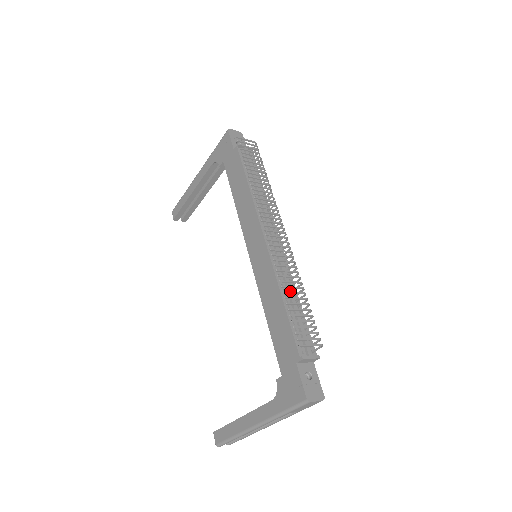
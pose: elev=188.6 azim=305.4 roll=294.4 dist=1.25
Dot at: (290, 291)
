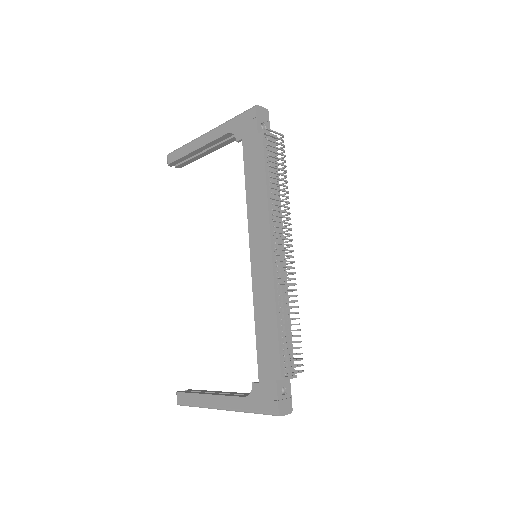
Dot at: (285, 310)
